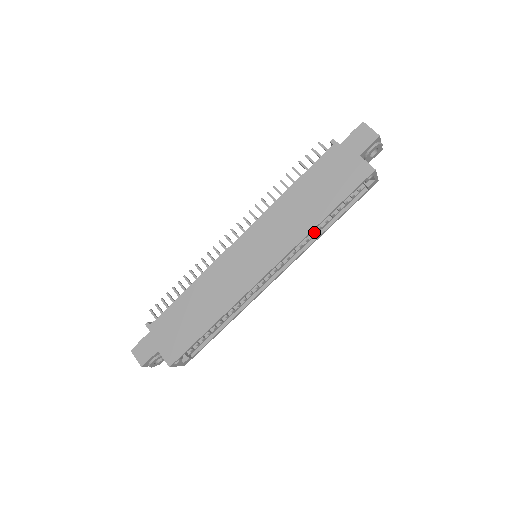
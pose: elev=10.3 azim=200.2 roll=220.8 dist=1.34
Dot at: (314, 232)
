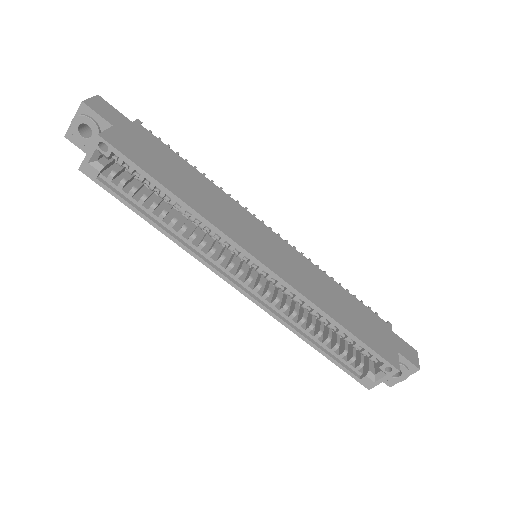
Dot at: occluded
